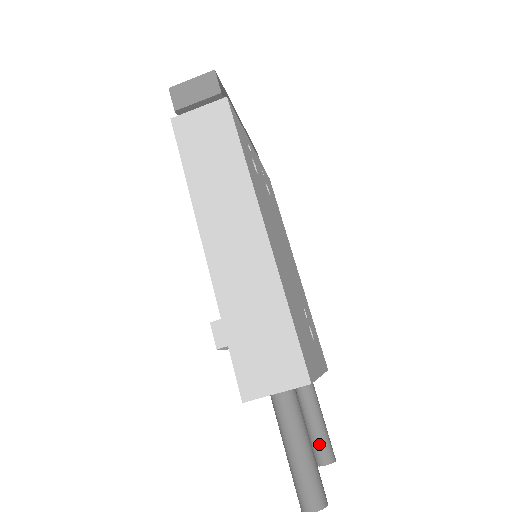
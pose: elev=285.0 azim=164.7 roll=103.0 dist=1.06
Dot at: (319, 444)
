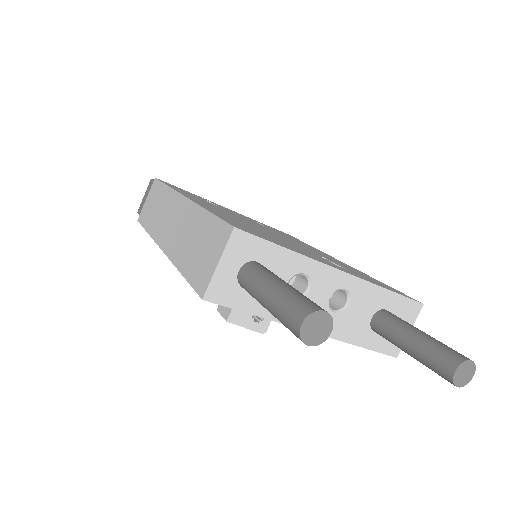
Dot at: (431, 356)
